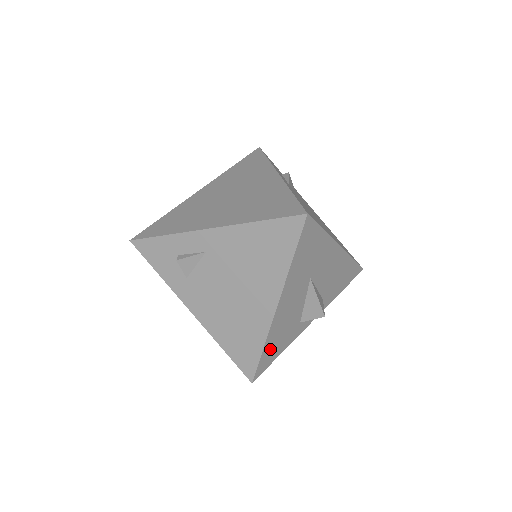
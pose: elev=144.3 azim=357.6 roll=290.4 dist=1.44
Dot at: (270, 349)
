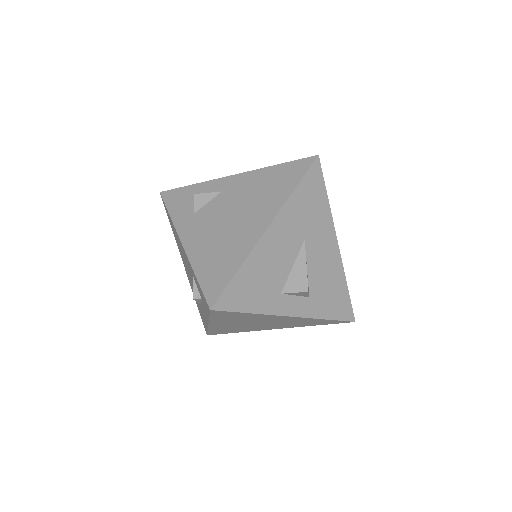
Dot at: (244, 283)
